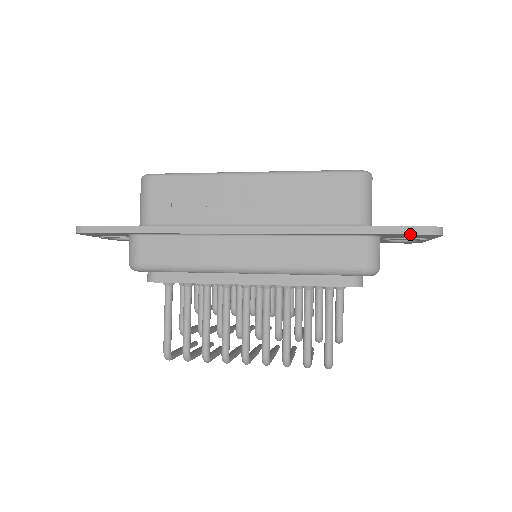
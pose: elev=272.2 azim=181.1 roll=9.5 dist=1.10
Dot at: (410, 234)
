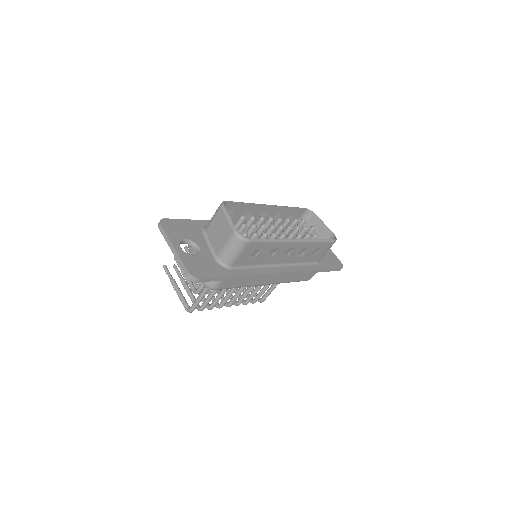
Dot at: occluded
